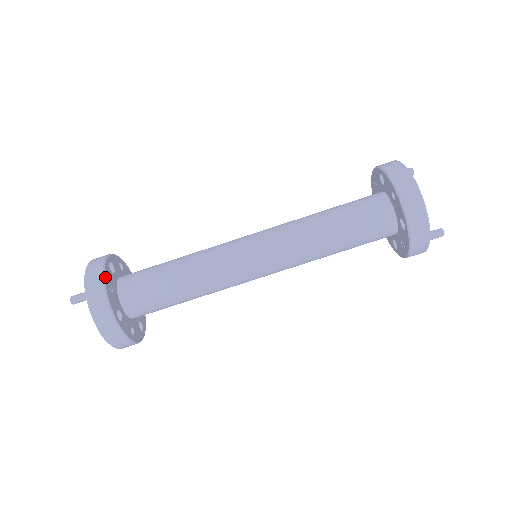
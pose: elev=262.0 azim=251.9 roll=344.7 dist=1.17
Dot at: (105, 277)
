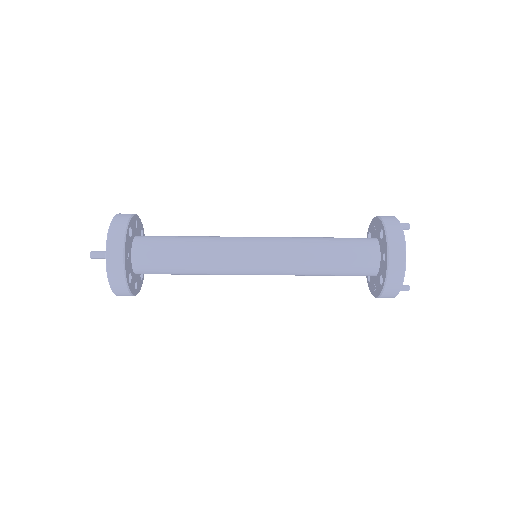
Dot at: (125, 247)
